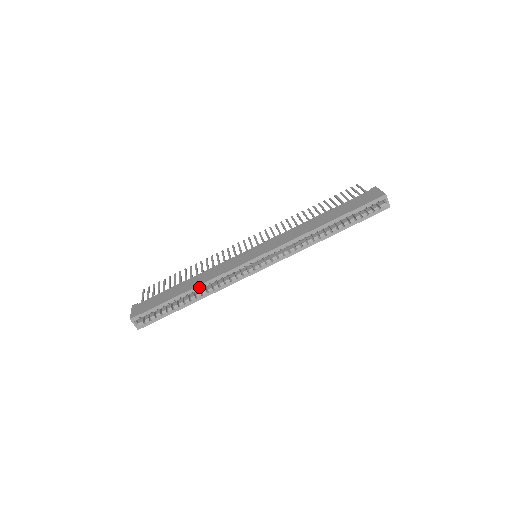
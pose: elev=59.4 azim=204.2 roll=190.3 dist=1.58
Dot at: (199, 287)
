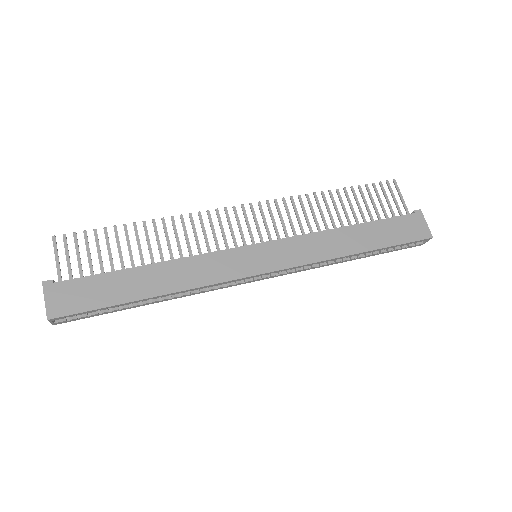
Dot at: (173, 293)
